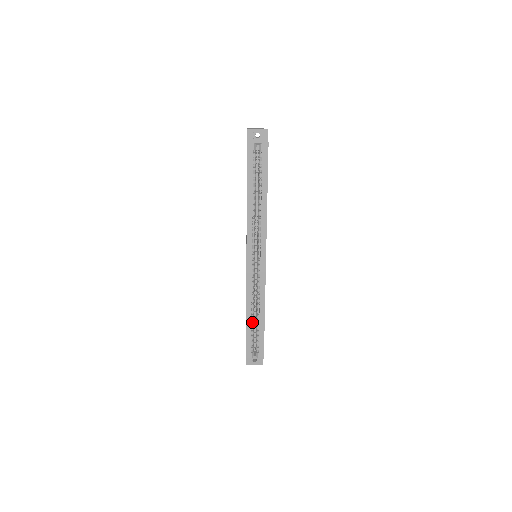
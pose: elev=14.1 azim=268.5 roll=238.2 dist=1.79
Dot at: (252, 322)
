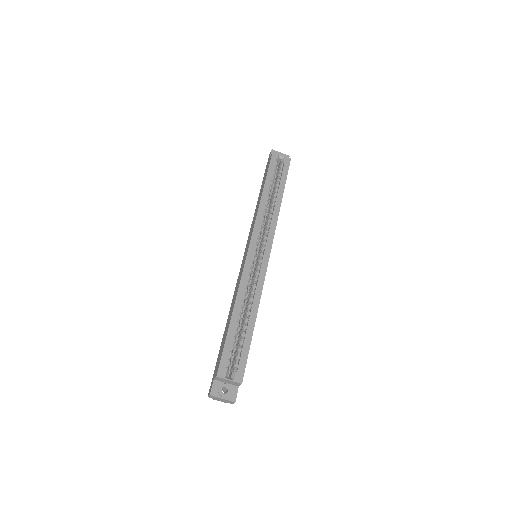
Dot at: (237, 324)
